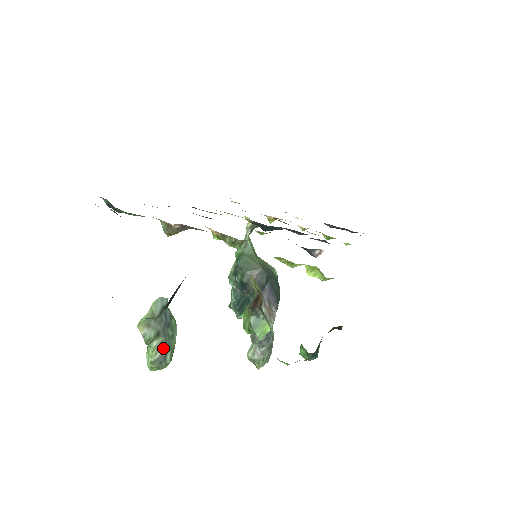
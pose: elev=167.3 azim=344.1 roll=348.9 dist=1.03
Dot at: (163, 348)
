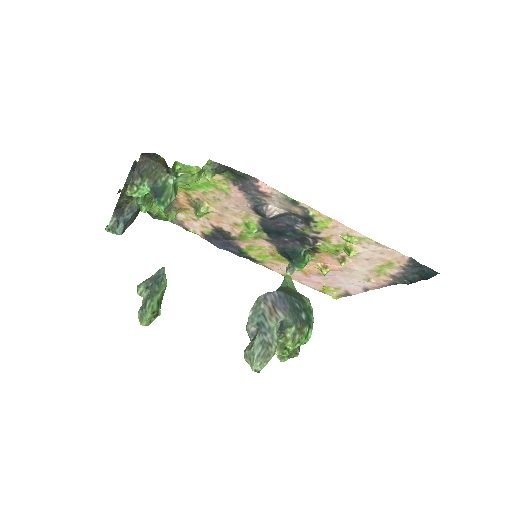
Dot at: (147, 298)
